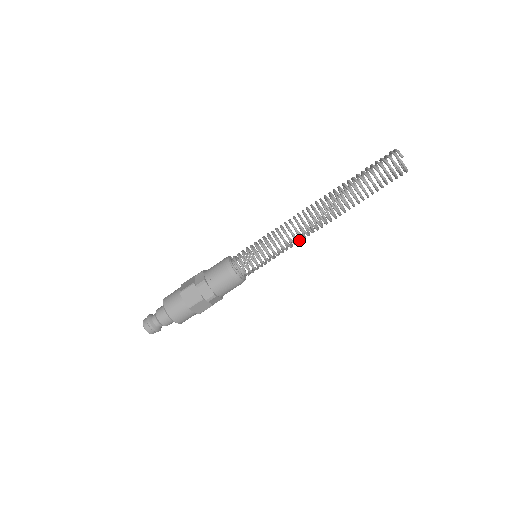
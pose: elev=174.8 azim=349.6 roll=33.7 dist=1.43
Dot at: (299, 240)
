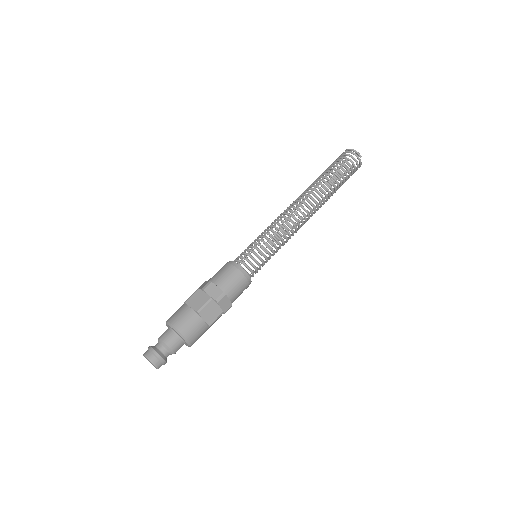
Dot at: (293, 235)
